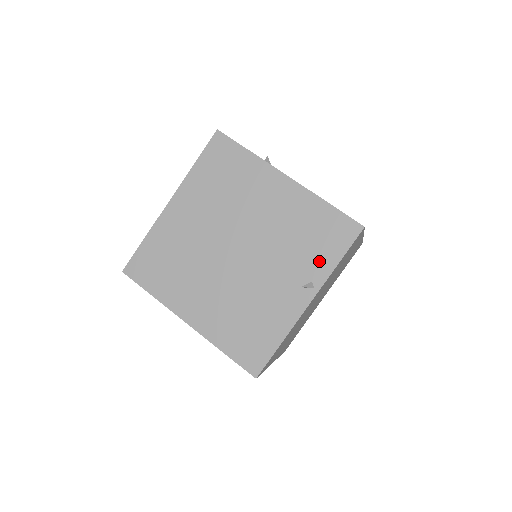
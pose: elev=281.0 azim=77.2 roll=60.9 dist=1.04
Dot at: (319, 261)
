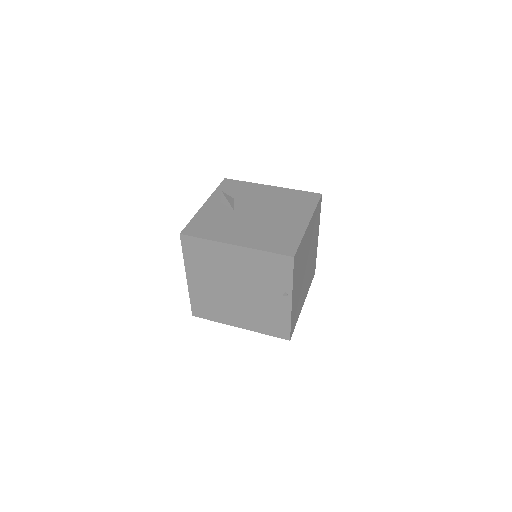
Dot at: (282, 281)
